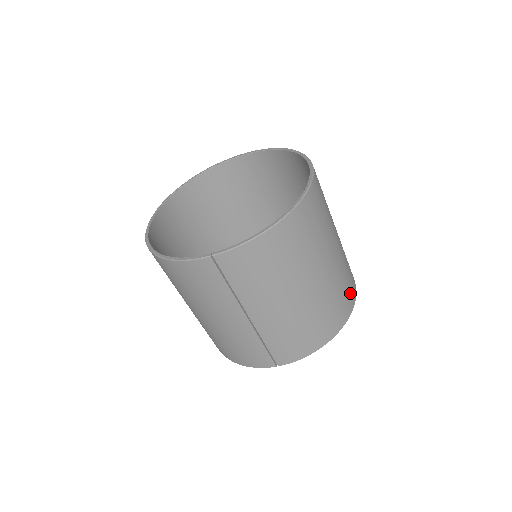
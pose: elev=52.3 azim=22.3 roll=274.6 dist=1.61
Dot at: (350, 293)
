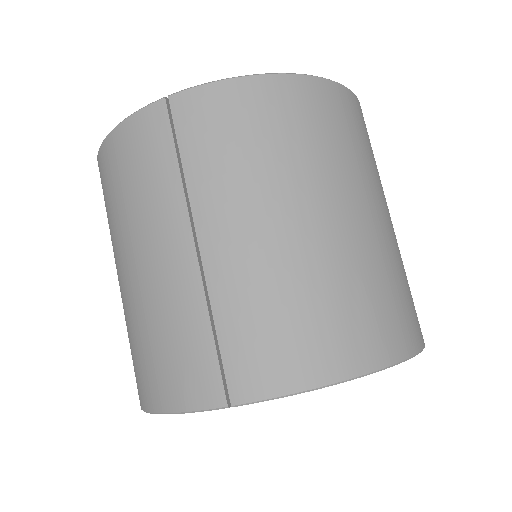
Dot at: (410, 320)
